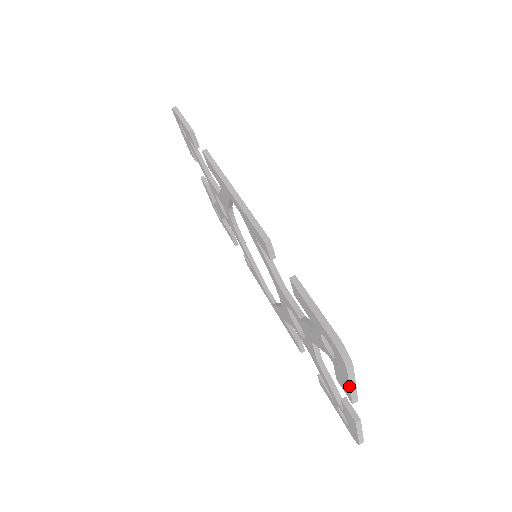
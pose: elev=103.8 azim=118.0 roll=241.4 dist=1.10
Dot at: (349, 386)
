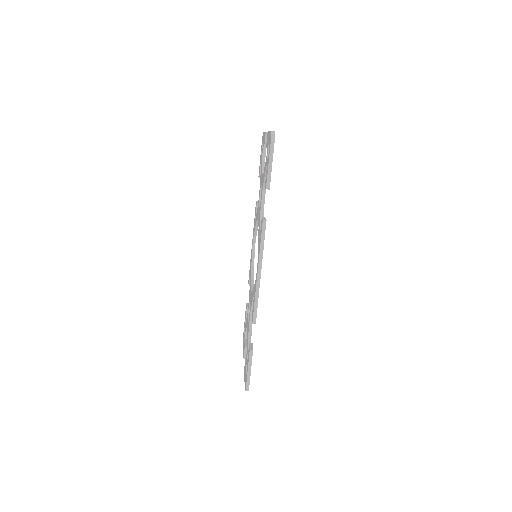
Dot at: (244, 381)
